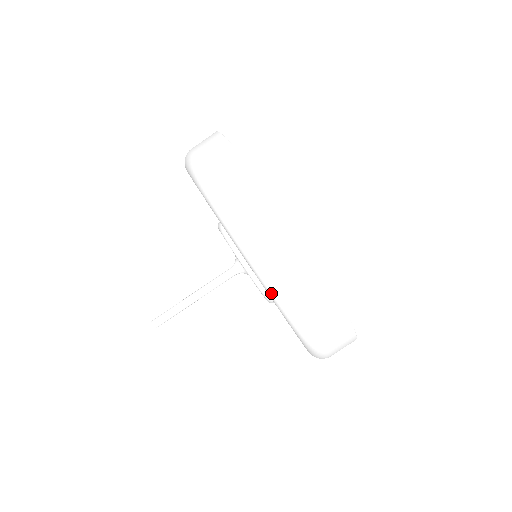
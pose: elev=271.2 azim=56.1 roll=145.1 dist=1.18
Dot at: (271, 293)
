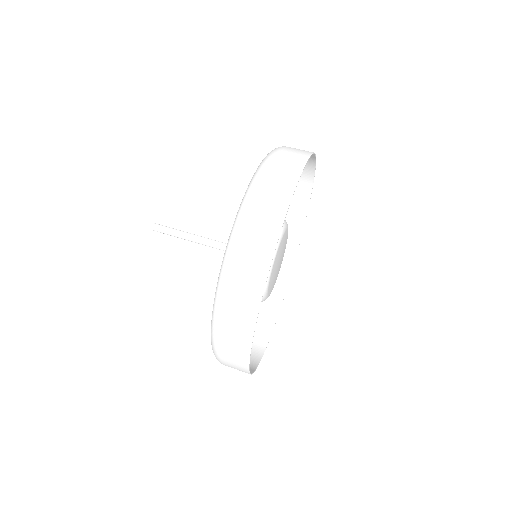
Dot at: (223, 263)
